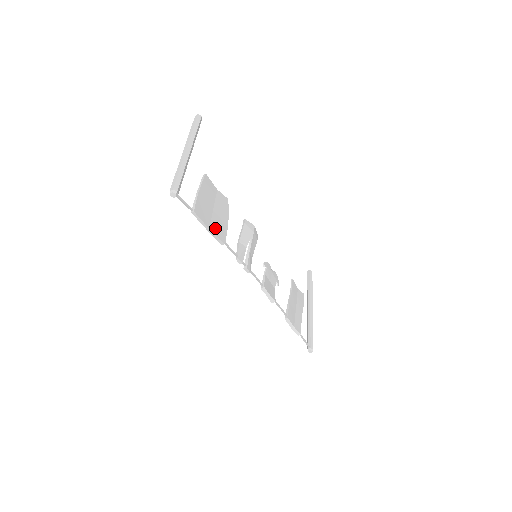
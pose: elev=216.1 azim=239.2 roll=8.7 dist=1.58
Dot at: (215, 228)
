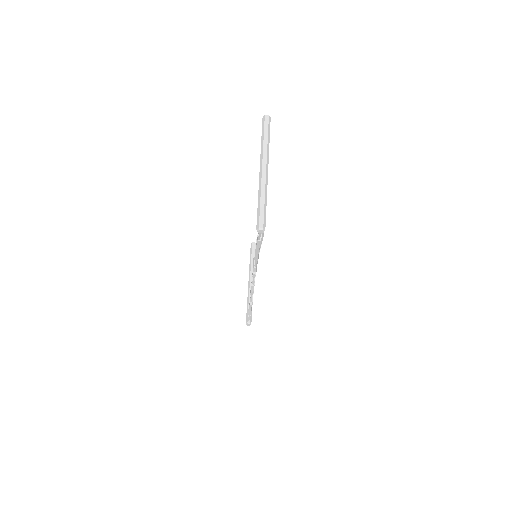
Dot at: occluded
